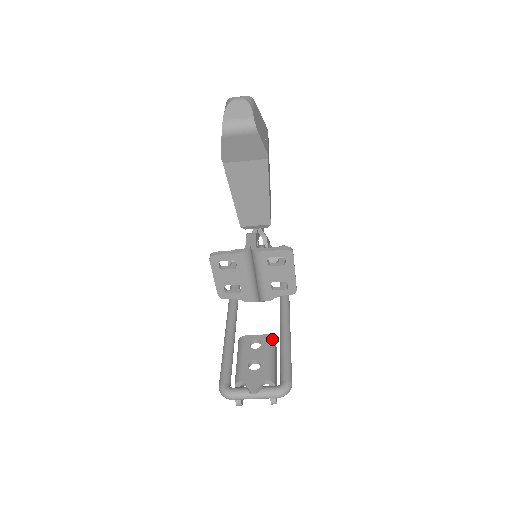
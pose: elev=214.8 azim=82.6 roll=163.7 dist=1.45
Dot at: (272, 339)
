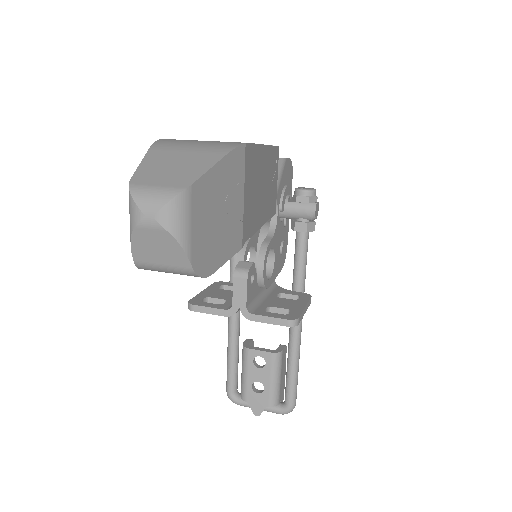
Dot at: (278, 357)
